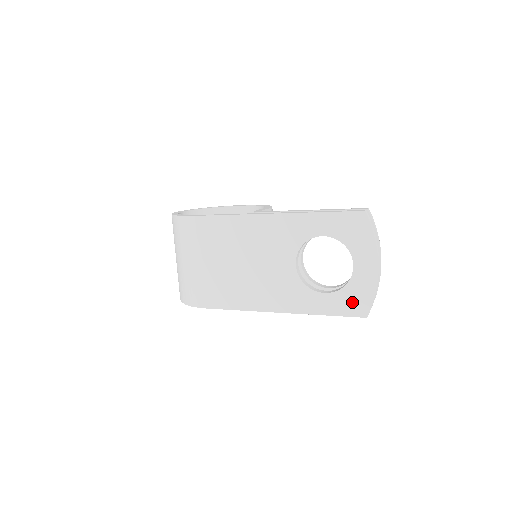
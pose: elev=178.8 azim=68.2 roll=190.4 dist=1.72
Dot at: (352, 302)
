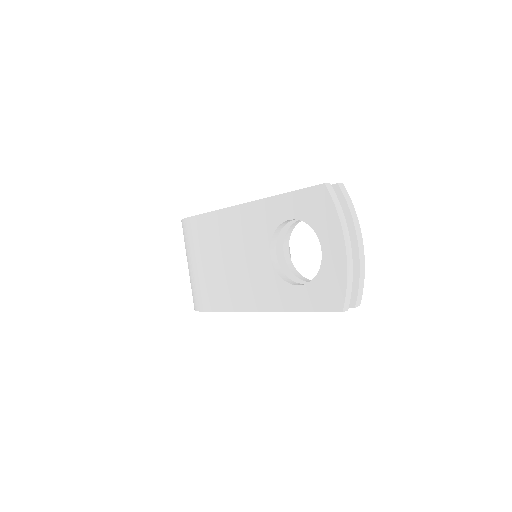
Dot at: (325, 294)
